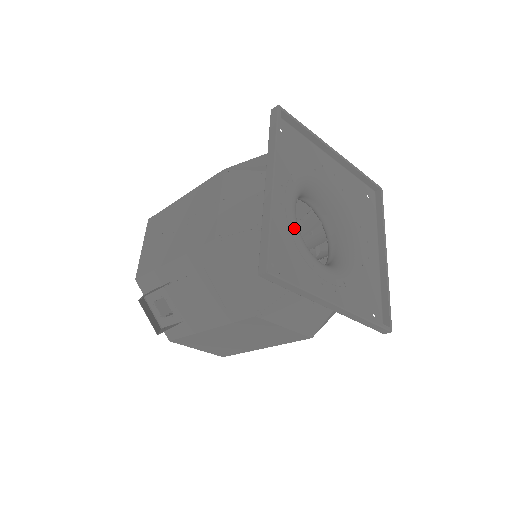
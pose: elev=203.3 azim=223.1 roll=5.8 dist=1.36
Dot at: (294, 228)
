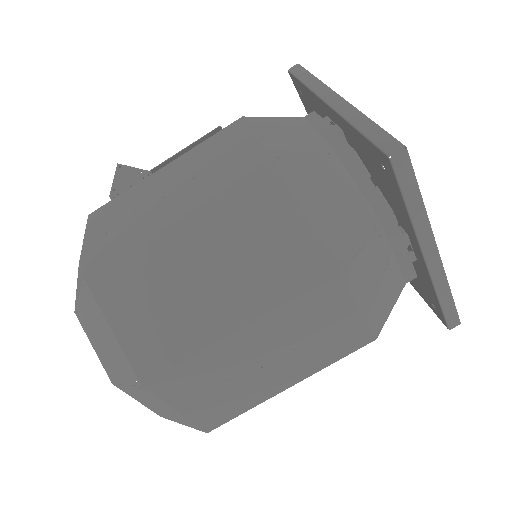
Dot at: occluded
